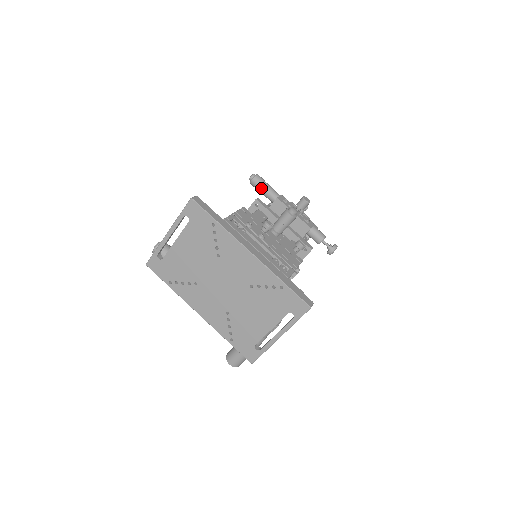
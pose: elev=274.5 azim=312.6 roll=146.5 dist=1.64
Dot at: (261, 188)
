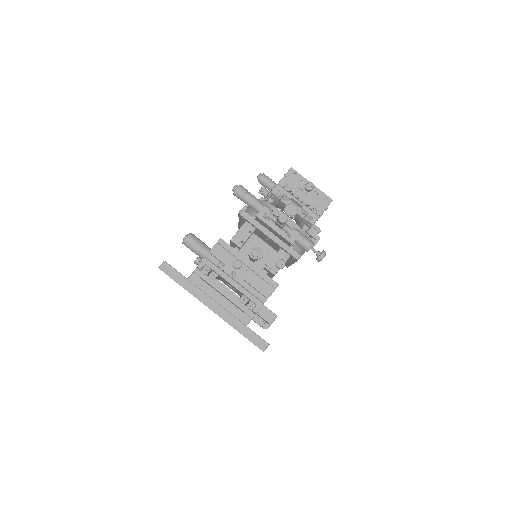
Dot at: occluded
